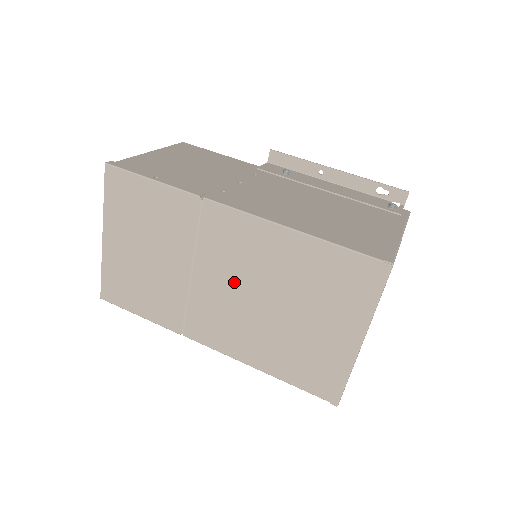
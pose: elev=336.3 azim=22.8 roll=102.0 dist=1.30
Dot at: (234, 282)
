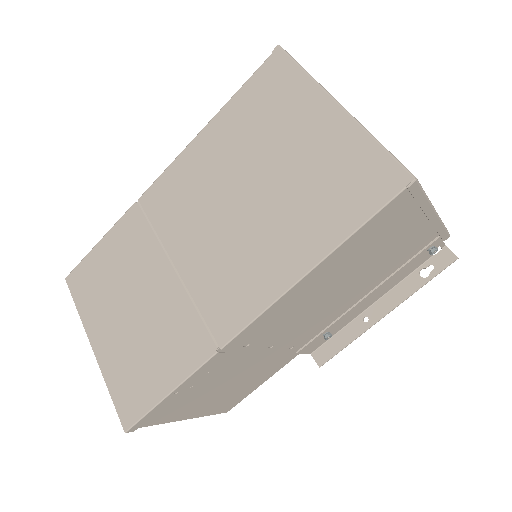
Dot at: (208, 222)
